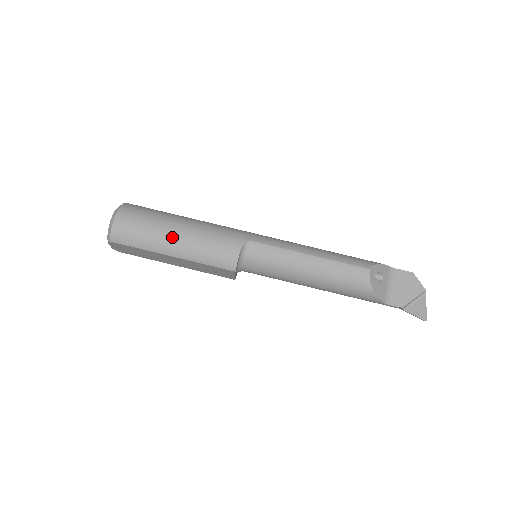
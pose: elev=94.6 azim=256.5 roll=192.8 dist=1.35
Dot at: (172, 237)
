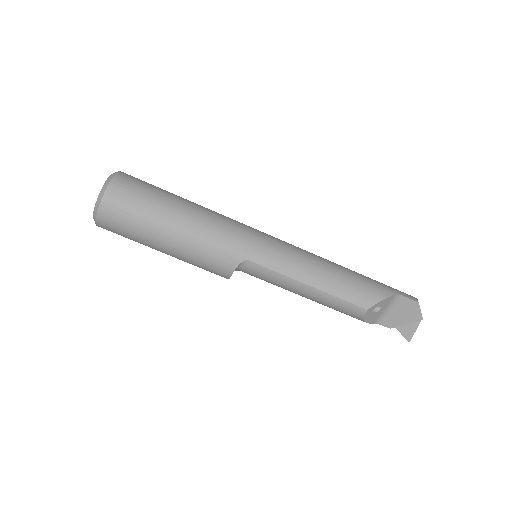
Dot at: (162, 243)
